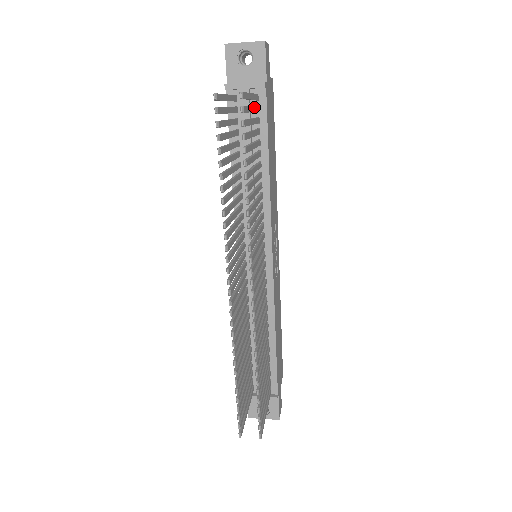
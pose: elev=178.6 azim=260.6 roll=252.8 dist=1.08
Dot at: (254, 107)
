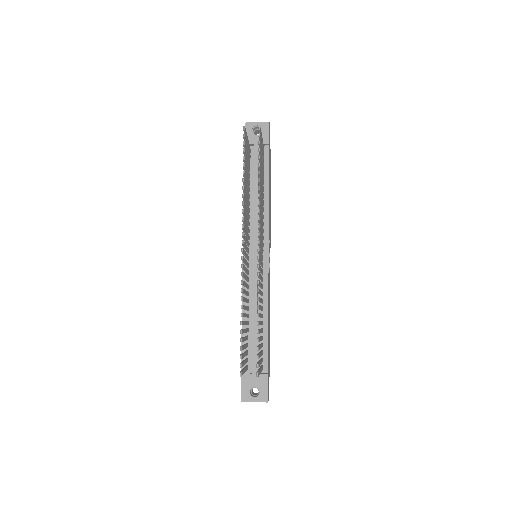
Dot at: occluded
